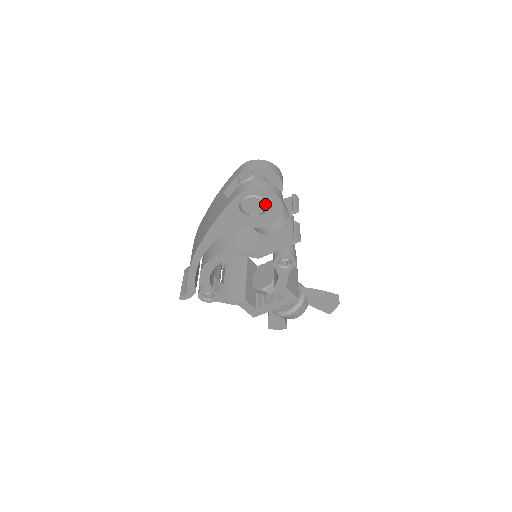
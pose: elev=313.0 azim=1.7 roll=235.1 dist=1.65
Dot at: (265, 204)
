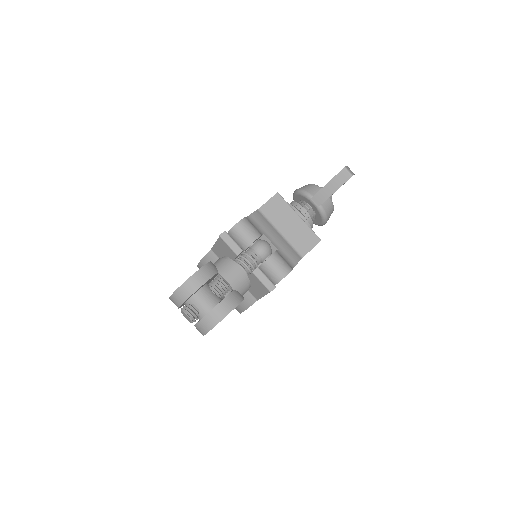
Dot at: occluded
